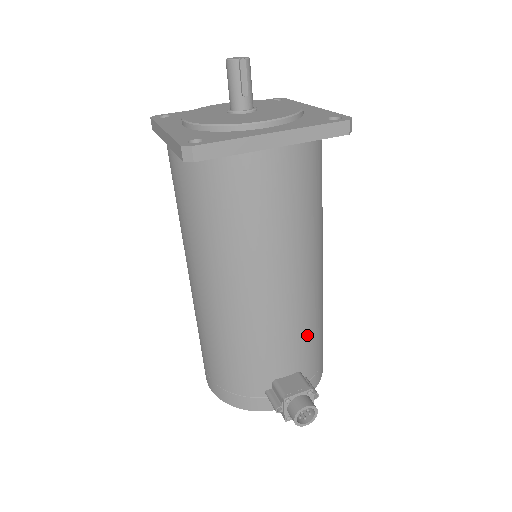
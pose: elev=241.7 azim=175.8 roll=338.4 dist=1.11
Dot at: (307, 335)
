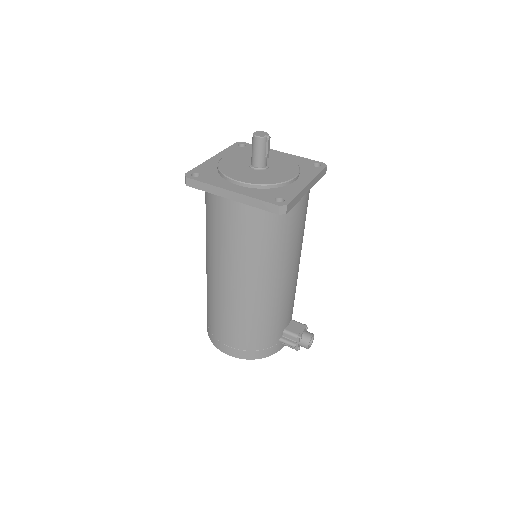
Dot at: occluded
